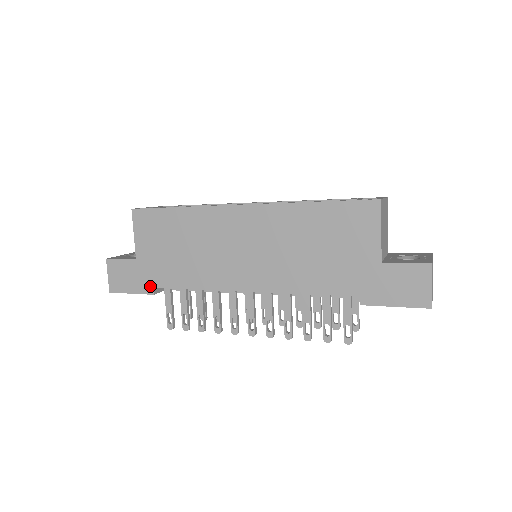
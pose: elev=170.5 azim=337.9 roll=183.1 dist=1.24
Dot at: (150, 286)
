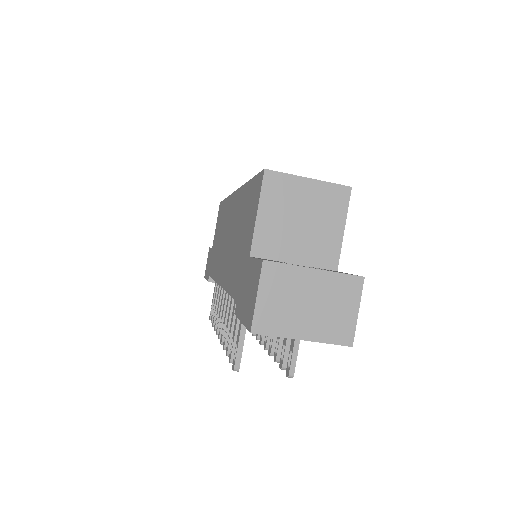
Dot at: (209, 273)
